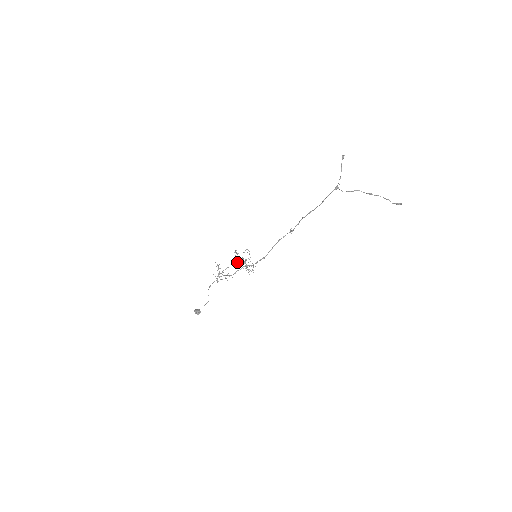
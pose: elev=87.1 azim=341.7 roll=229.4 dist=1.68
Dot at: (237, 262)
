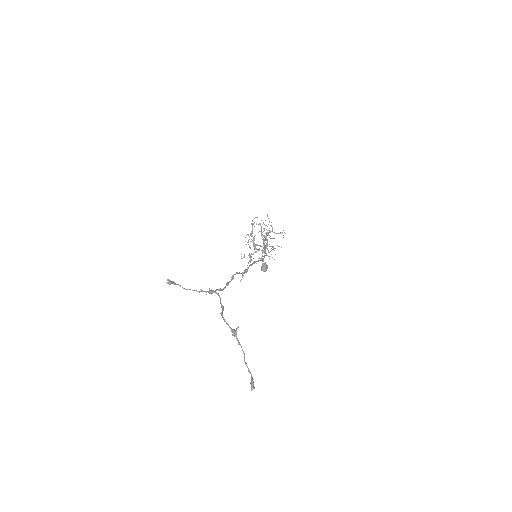
Dot at: occluded
